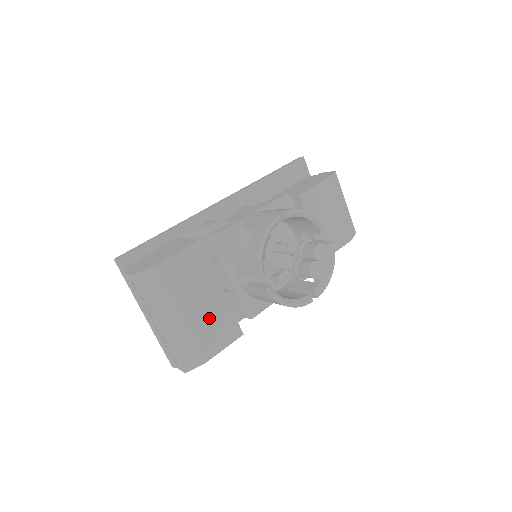
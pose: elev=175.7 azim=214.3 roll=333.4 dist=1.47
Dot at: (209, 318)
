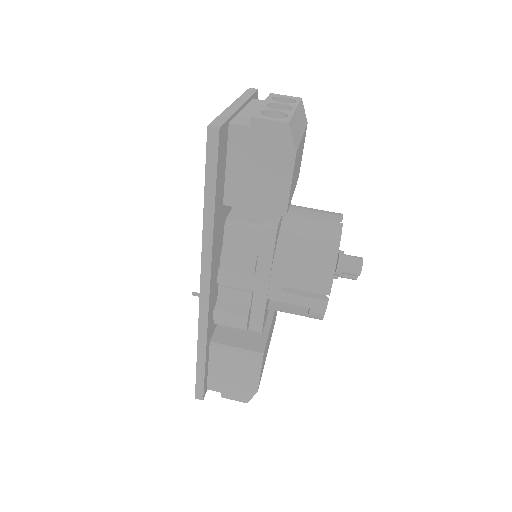
Dot at: (273, 323)
